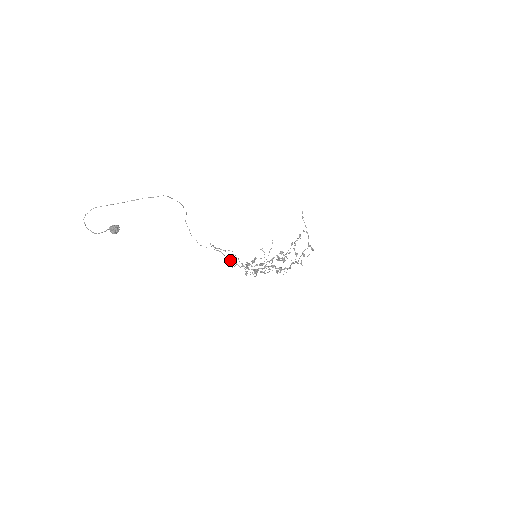
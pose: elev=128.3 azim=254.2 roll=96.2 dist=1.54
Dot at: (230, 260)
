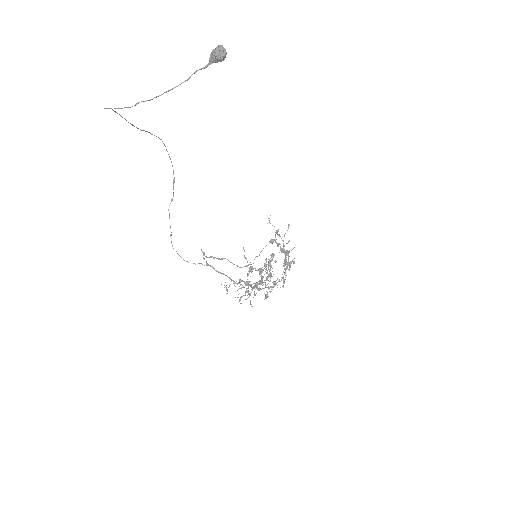
Dot at: occluded
